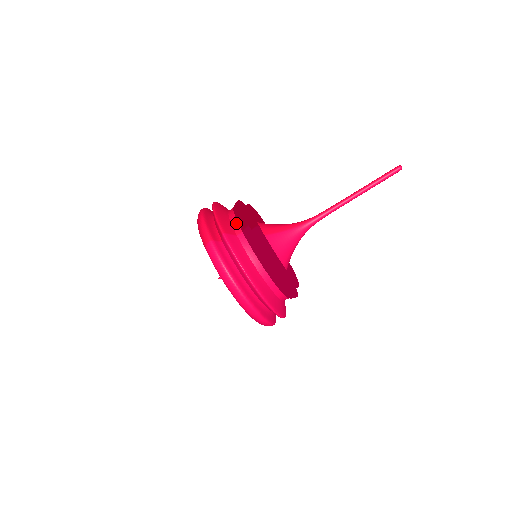
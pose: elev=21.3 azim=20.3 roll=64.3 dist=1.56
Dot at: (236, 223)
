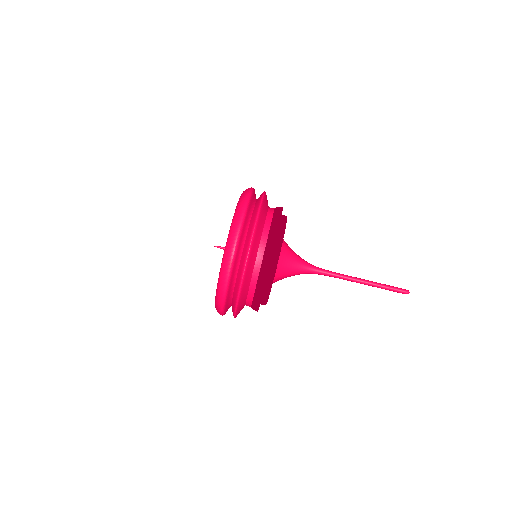
Dot at: occluded
